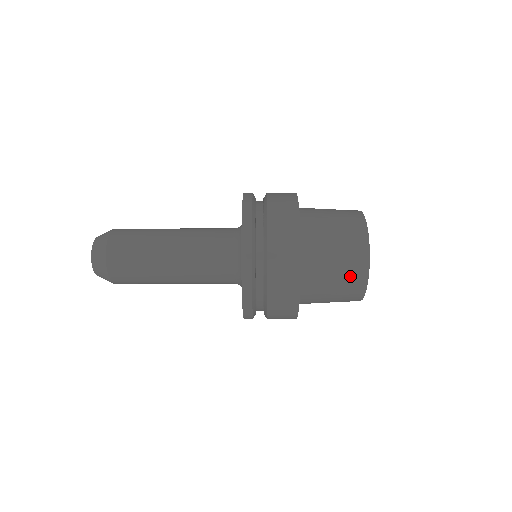
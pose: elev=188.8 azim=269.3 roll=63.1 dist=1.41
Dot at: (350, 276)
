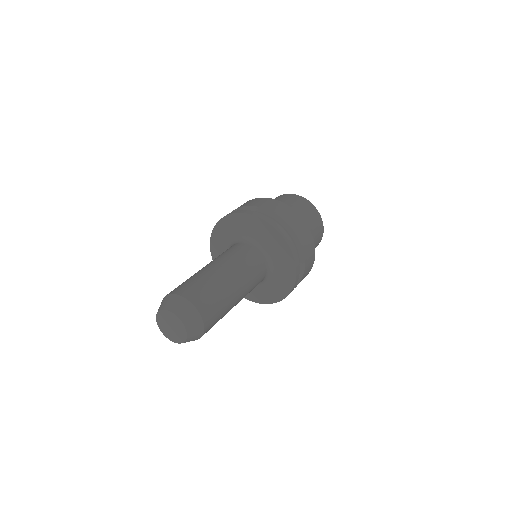
Dot at: occluded
